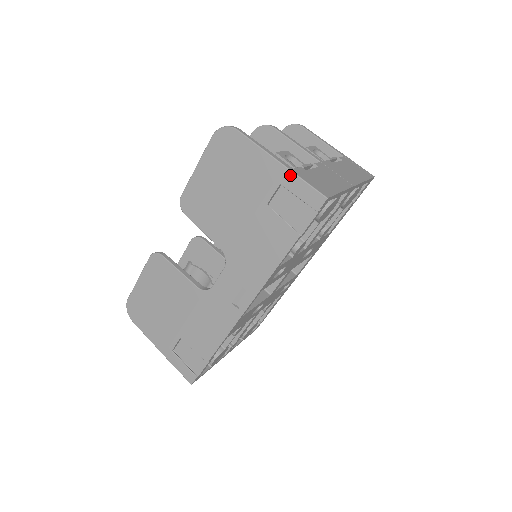
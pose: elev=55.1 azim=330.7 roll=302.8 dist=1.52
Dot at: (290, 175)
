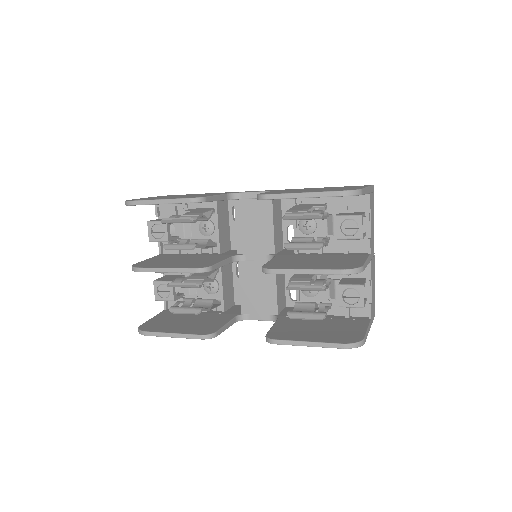
Dot at: occluded
